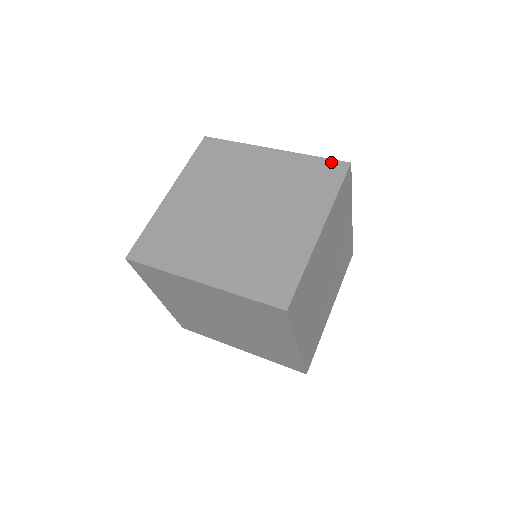
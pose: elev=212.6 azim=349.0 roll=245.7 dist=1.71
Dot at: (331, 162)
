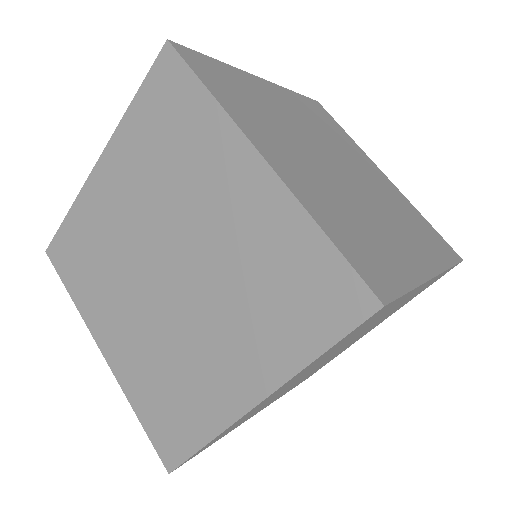
Dot at: (444, 240)
